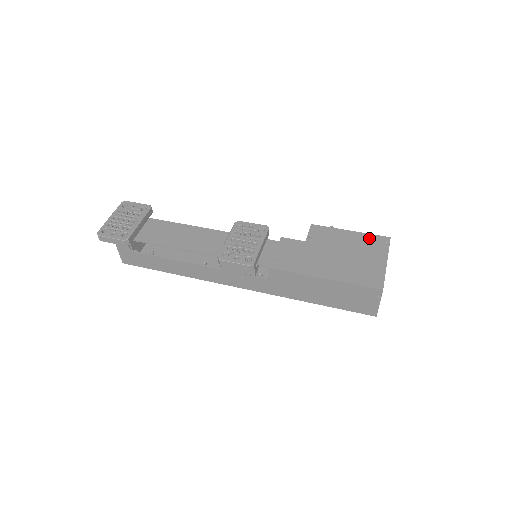
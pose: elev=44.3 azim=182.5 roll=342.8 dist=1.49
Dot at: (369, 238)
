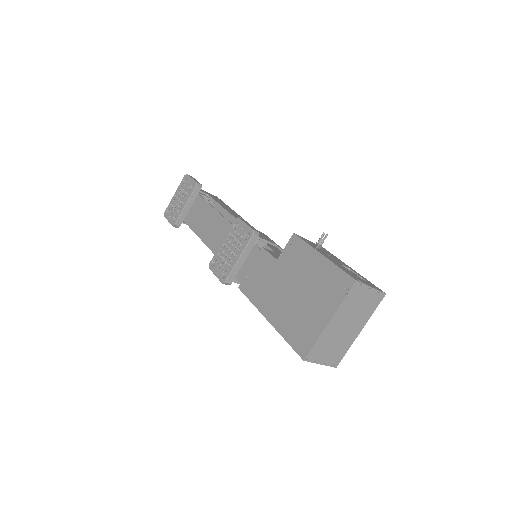
Dot at: (333, 274)
